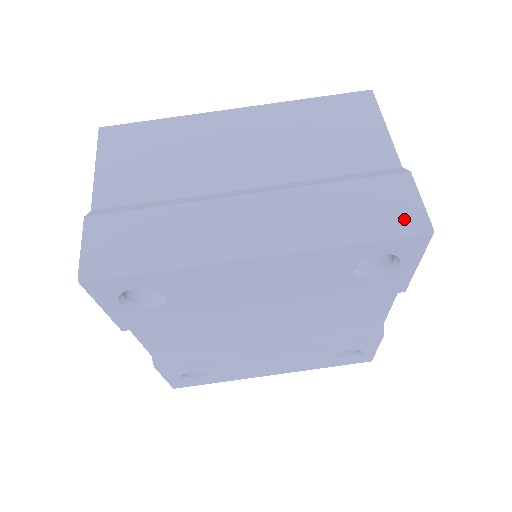
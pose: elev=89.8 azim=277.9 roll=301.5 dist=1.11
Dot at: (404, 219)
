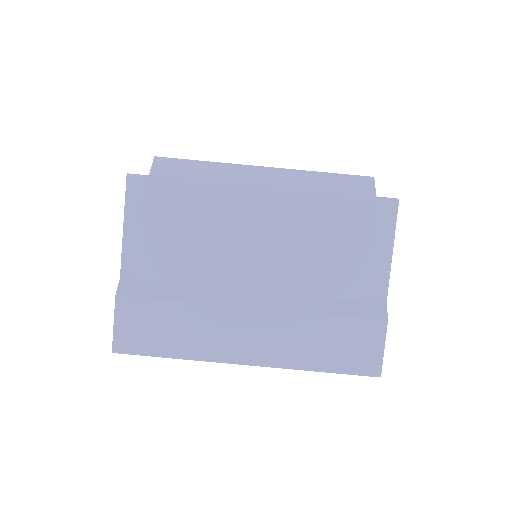
Dot at: (364, 363)
